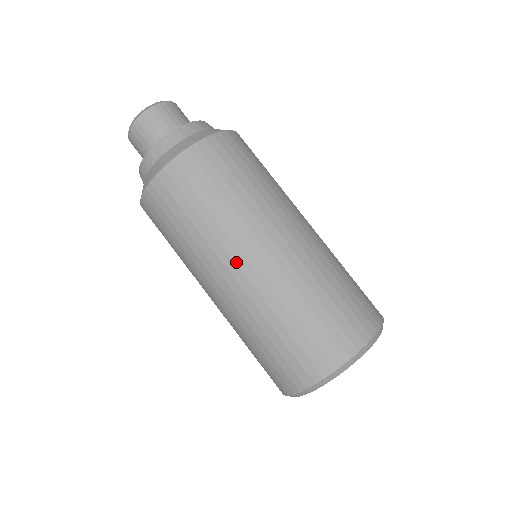
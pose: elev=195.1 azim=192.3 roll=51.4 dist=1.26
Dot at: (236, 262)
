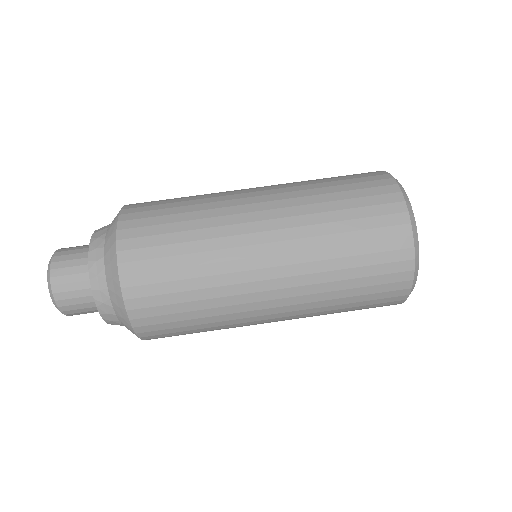
Dot at: (250, 221)
